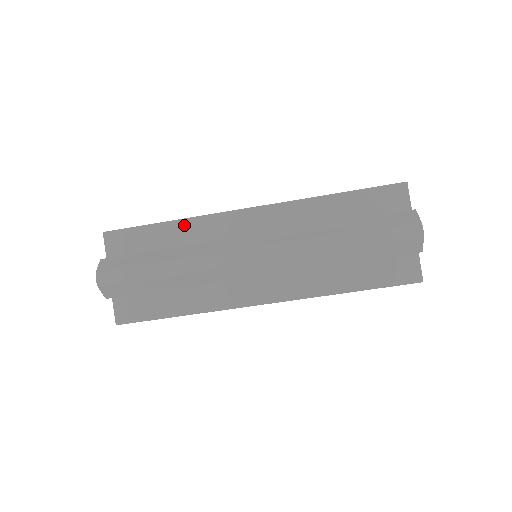
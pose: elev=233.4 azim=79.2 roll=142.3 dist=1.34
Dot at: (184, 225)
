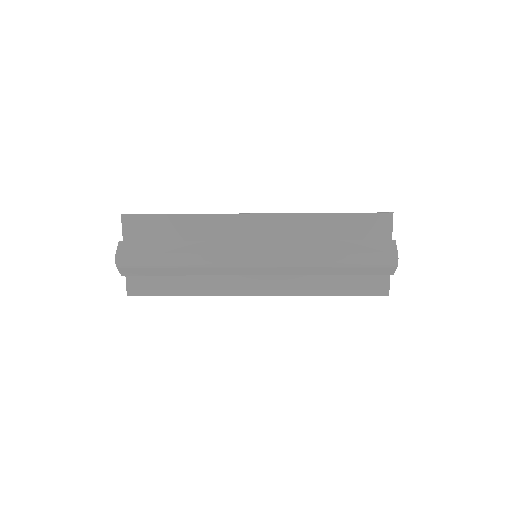
Dot at: (196, 220)
